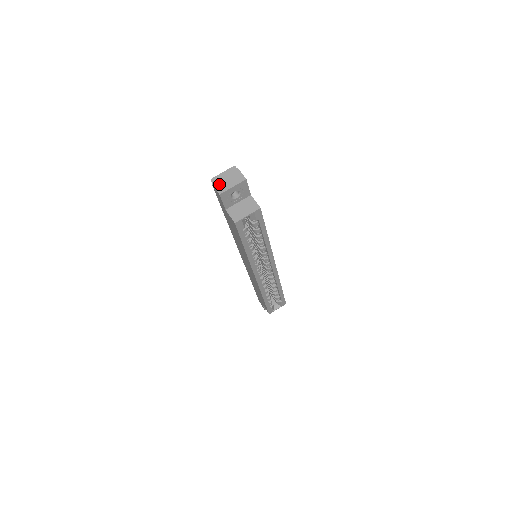
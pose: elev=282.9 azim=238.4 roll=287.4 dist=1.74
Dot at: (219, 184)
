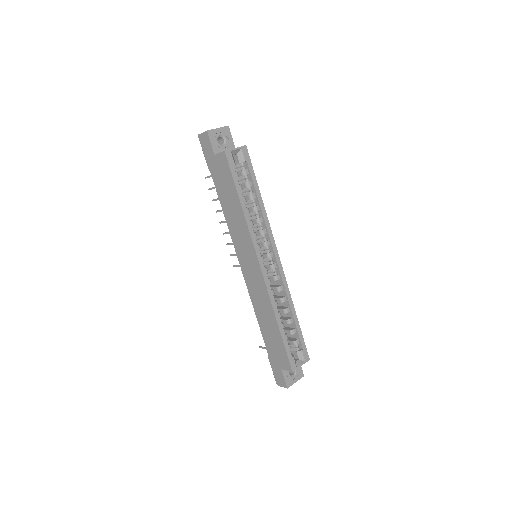
Dot at: occluded
